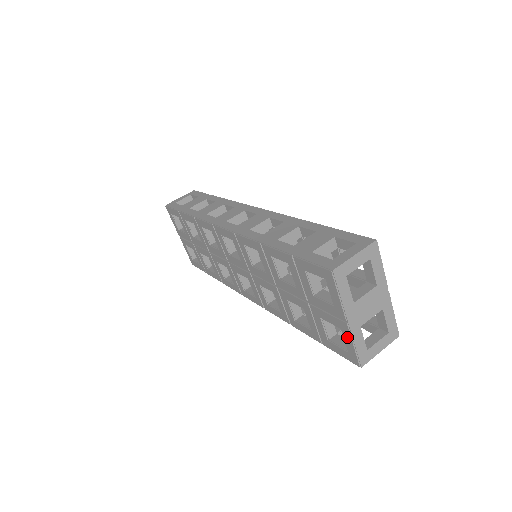
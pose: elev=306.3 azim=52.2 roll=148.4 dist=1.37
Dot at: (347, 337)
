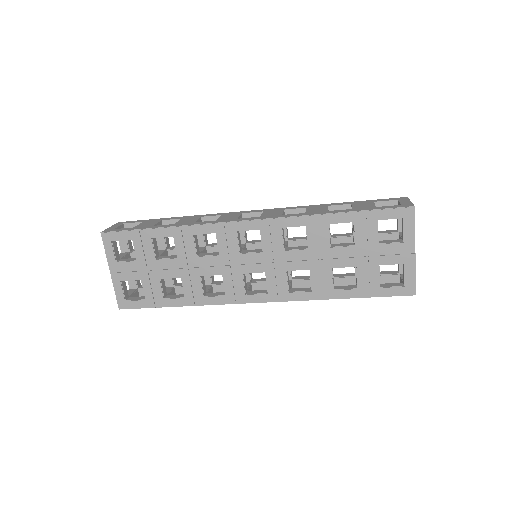
Dot at: (410, 269)
